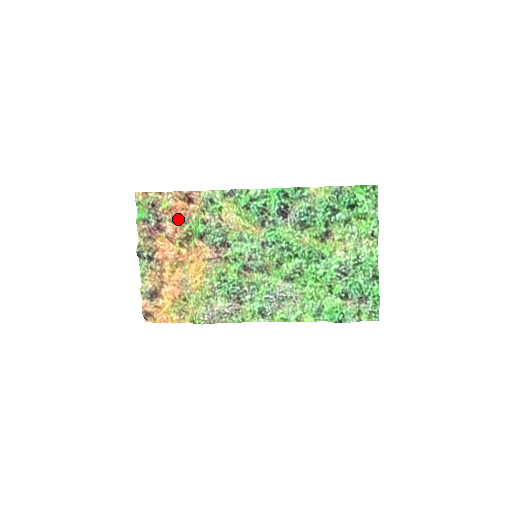
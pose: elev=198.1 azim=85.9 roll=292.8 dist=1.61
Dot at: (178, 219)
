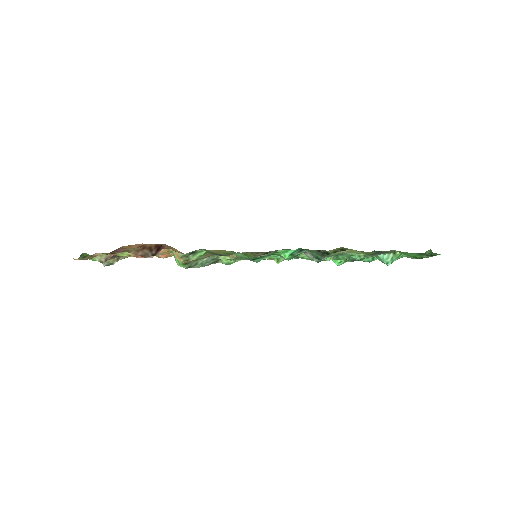
Dot at: occluded
